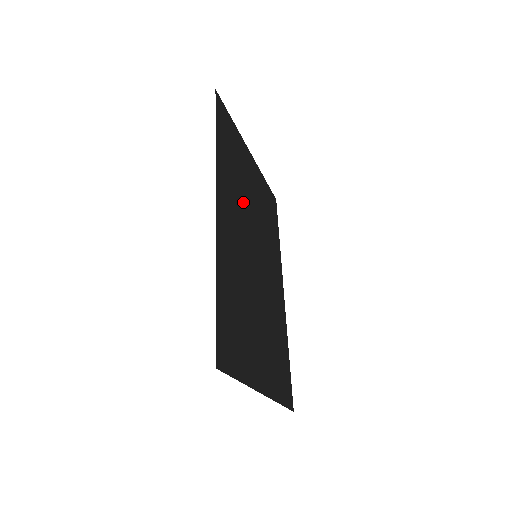
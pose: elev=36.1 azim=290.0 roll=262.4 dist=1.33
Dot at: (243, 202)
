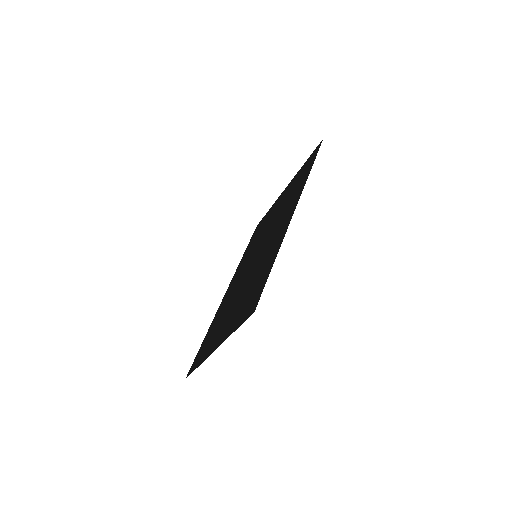
Dot at: (278, 216)
